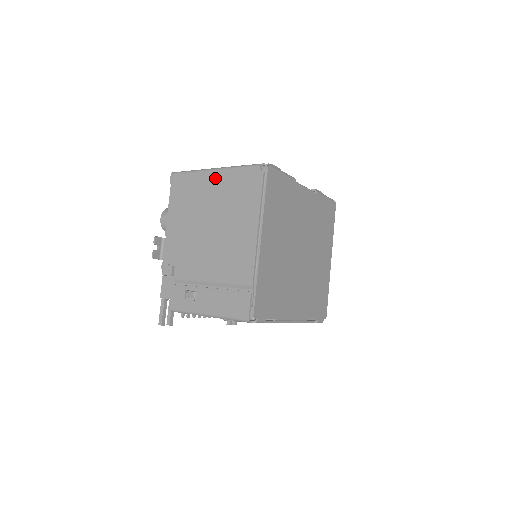
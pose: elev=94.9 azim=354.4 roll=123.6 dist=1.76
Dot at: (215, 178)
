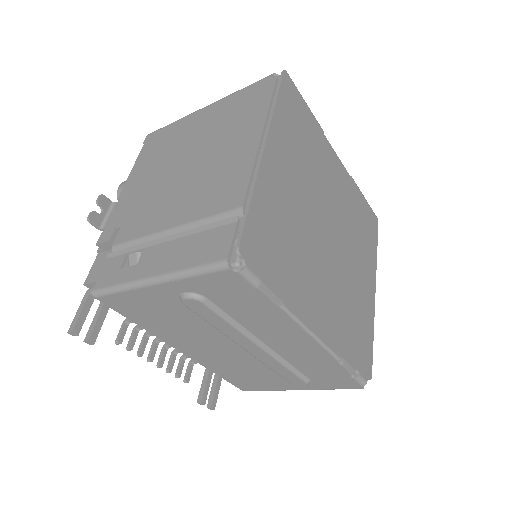
Dot at: (205, 113)
